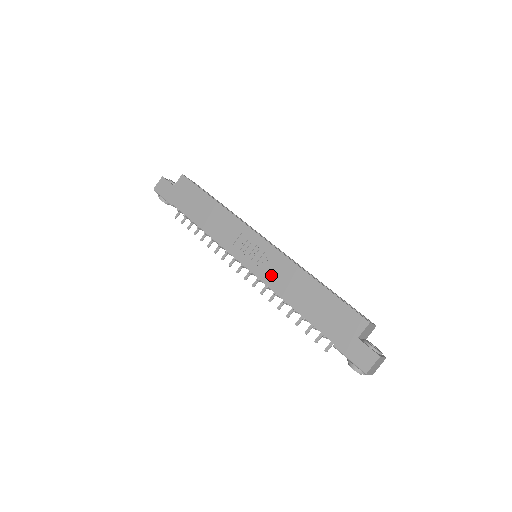
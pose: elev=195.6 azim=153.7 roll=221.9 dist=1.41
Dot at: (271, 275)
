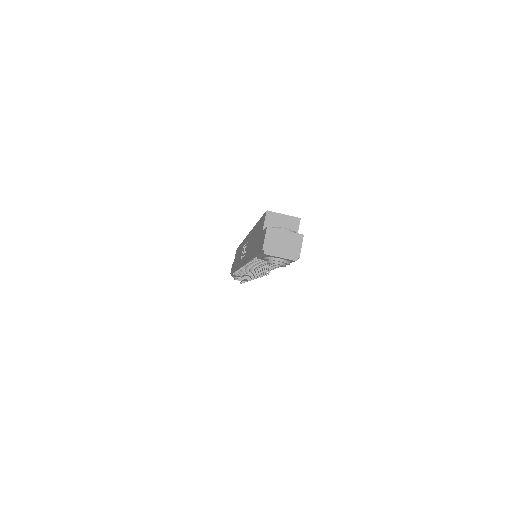
Dot at: (246, 253)
